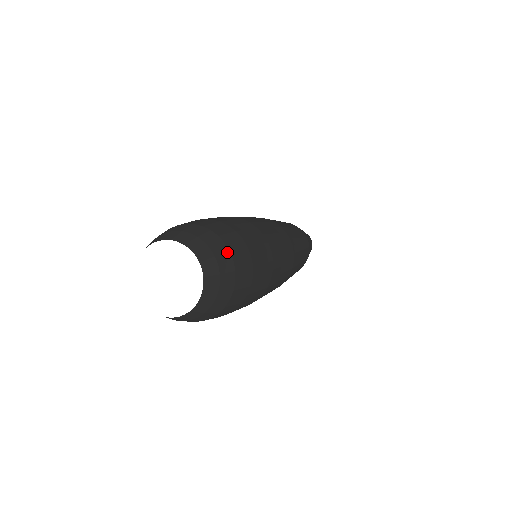
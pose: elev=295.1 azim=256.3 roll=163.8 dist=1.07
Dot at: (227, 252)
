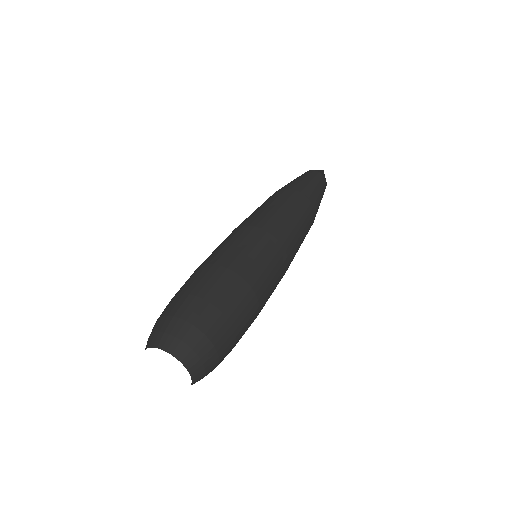
Dot at: (216, 359)
